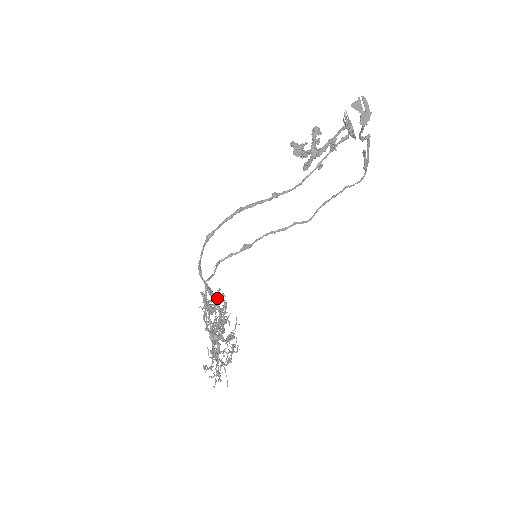
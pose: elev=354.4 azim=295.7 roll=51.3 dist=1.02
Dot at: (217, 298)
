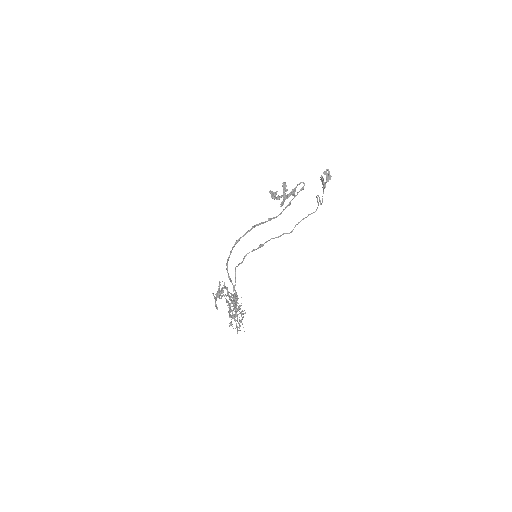
Dot at: occluded
